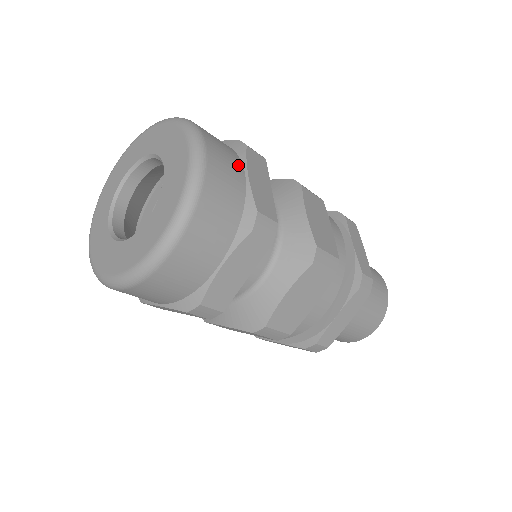
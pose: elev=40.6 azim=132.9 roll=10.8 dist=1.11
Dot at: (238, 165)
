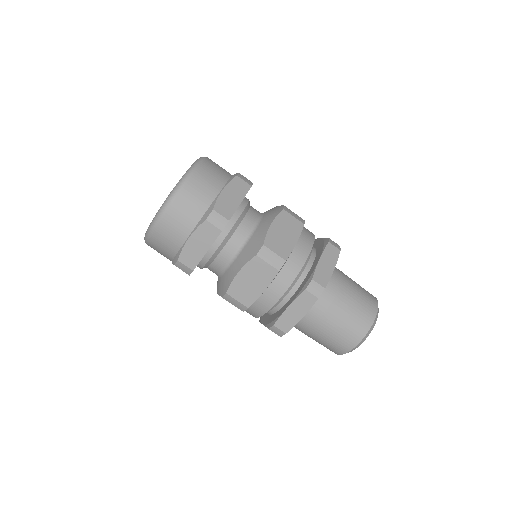
Dot at: occluded
